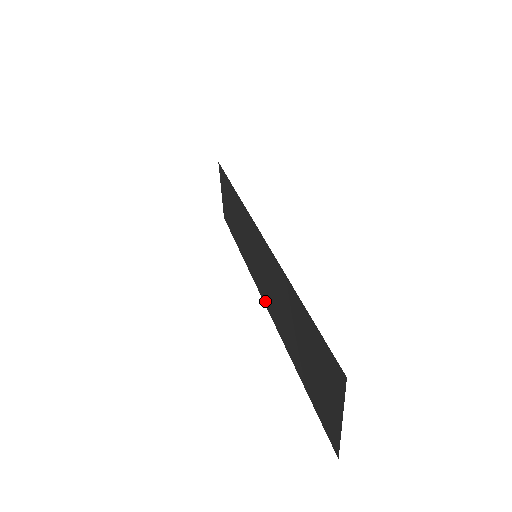
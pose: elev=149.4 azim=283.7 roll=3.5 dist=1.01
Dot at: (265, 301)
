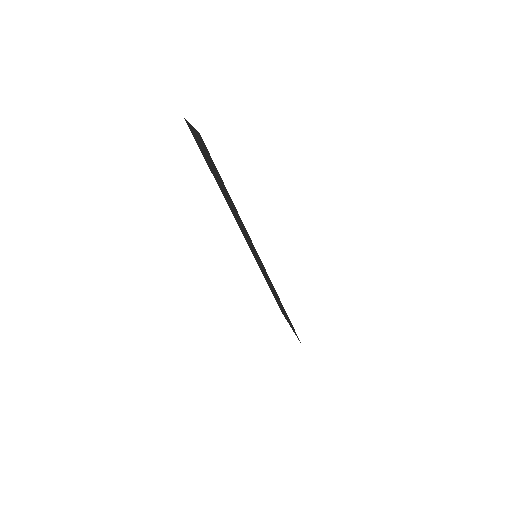
Dot at: (254, 257)
